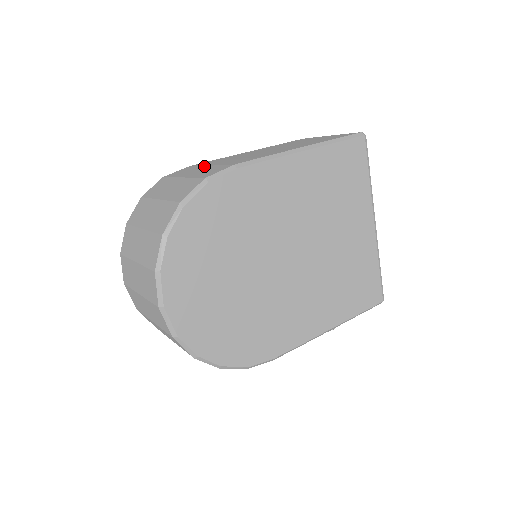
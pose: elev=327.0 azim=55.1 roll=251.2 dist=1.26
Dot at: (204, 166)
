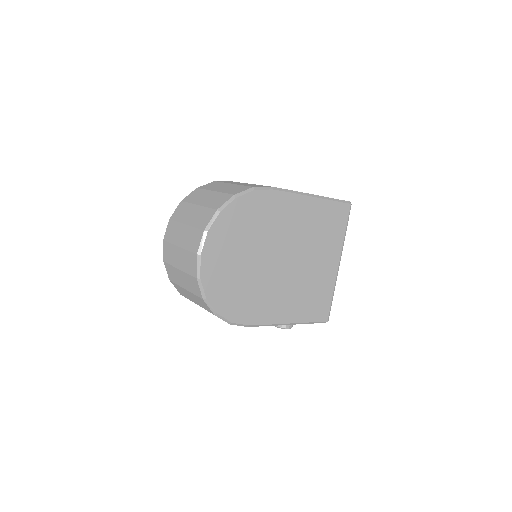
Dot at: (247, 183)
